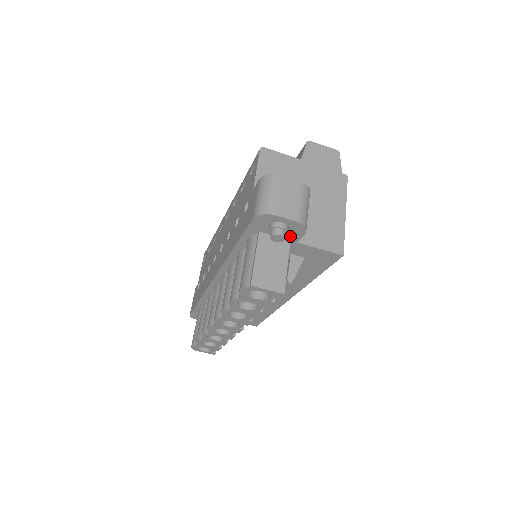
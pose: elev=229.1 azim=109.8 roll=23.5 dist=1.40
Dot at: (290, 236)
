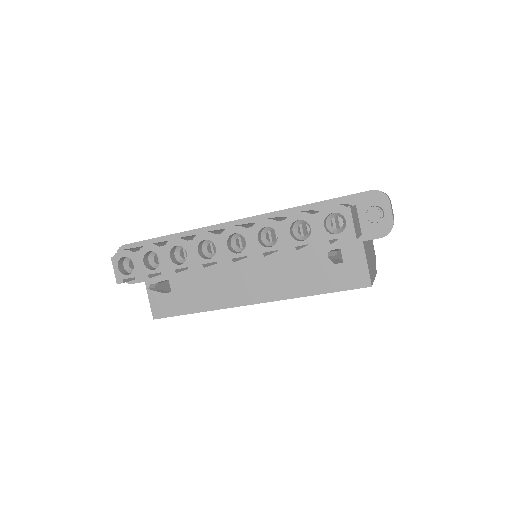
Dot at: (368, 230)
